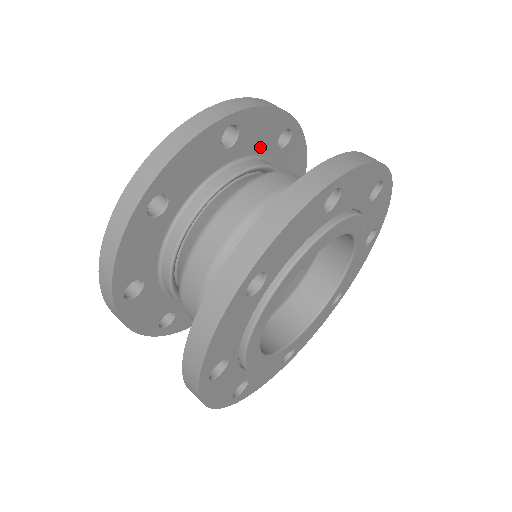
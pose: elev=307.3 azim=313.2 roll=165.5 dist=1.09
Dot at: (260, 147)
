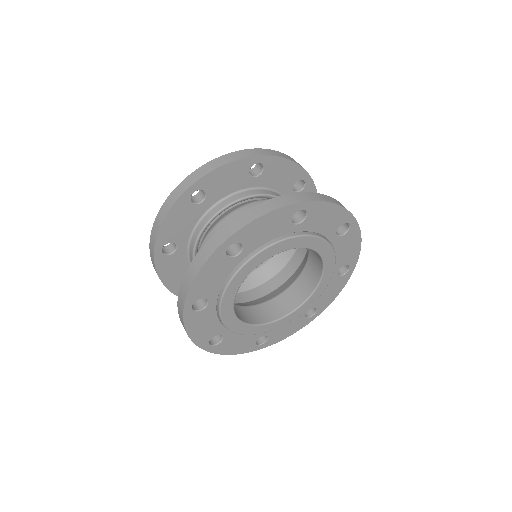
Dot at: (279, 185)
